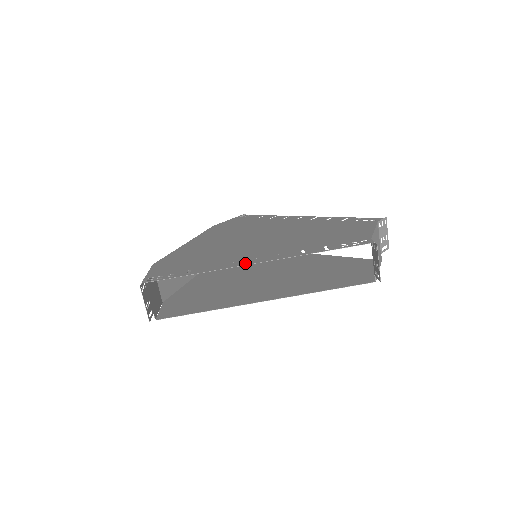
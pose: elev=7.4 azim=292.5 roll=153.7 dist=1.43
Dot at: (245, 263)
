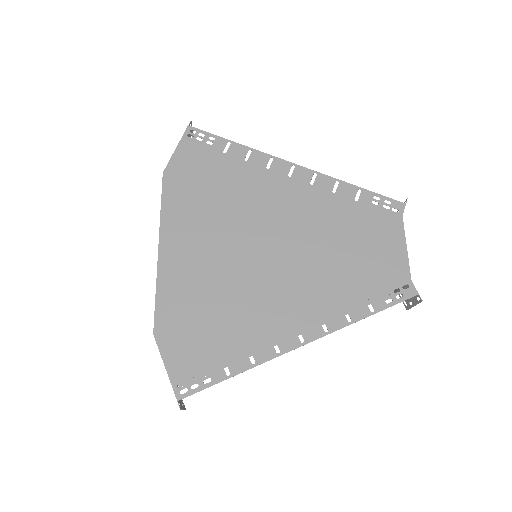
Dot at: (289, 345)
